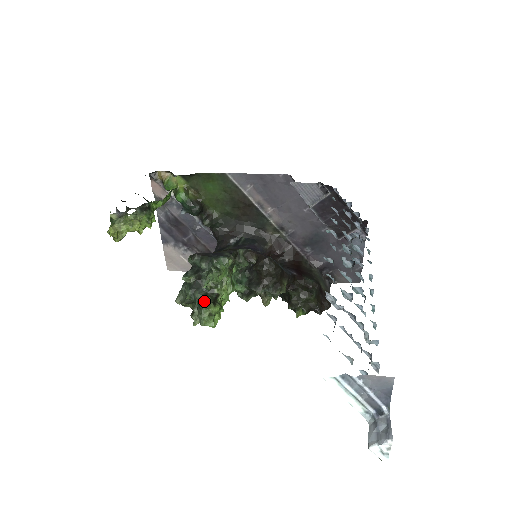
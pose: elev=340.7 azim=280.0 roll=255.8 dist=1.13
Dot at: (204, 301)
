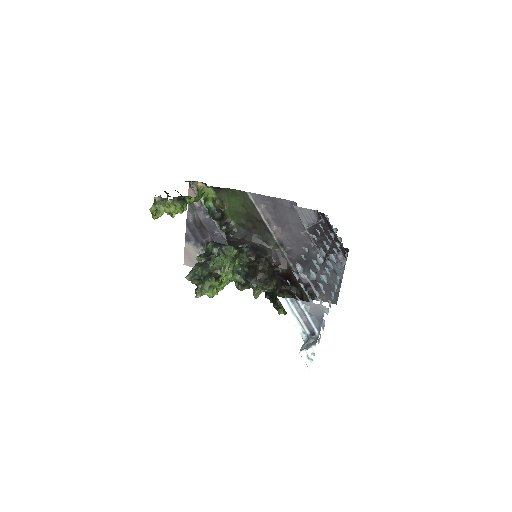
Dot at: (208, 276)
